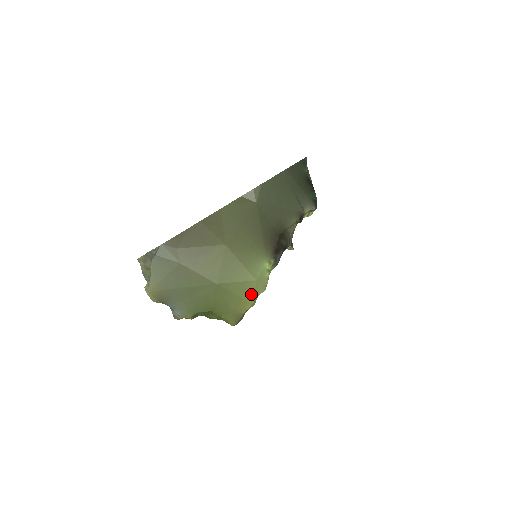
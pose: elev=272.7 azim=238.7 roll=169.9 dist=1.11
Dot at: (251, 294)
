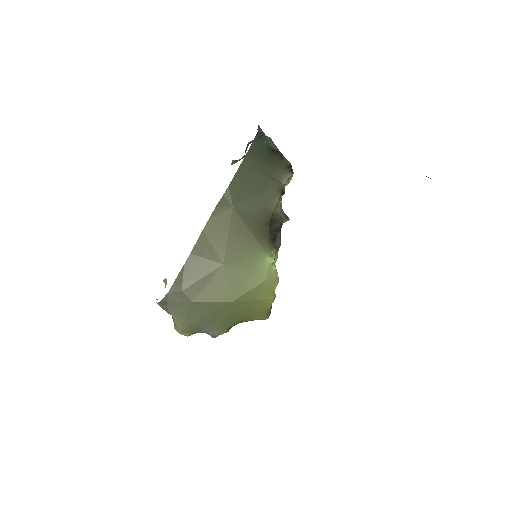
Dot at: (268, 292)
